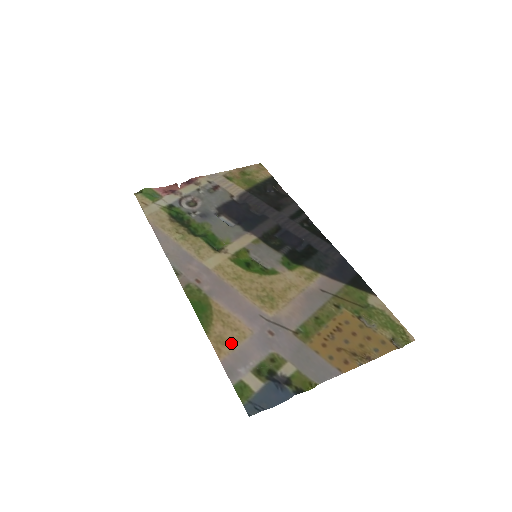
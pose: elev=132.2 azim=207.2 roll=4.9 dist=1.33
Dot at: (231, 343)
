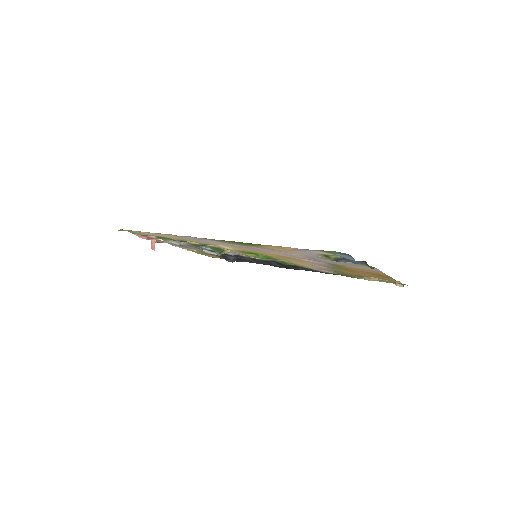
Dot at: (289, 250)
